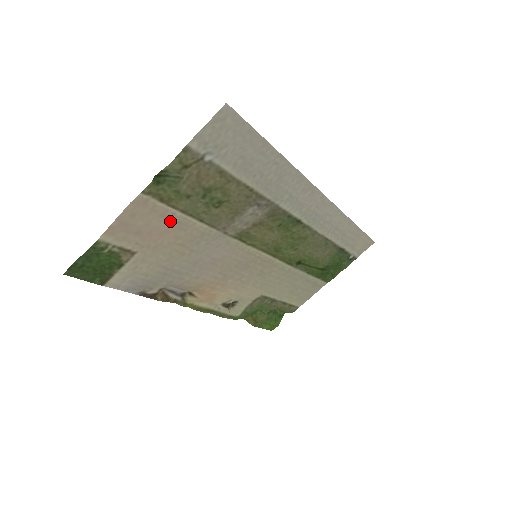
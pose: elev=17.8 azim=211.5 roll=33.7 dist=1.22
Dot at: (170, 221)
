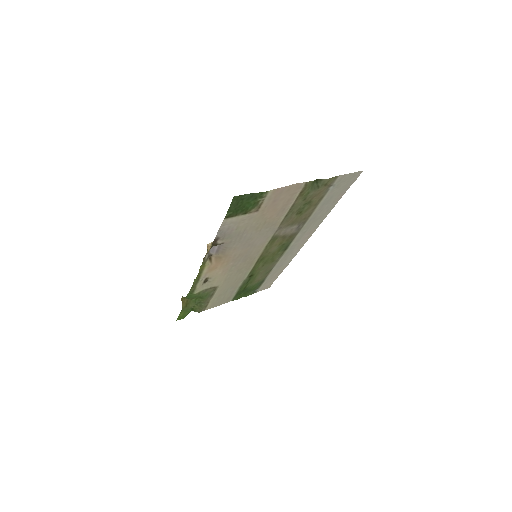
Dot at: (284, 206)
